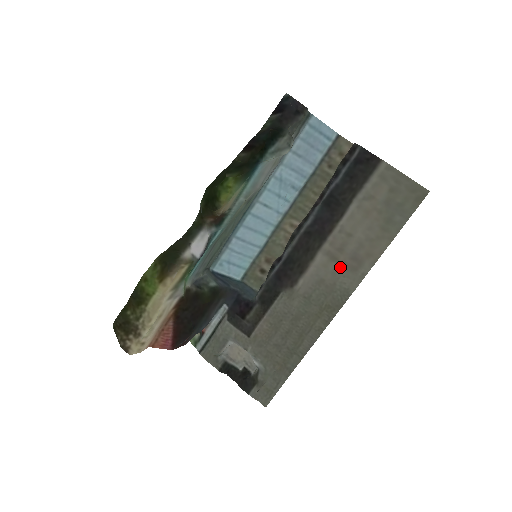
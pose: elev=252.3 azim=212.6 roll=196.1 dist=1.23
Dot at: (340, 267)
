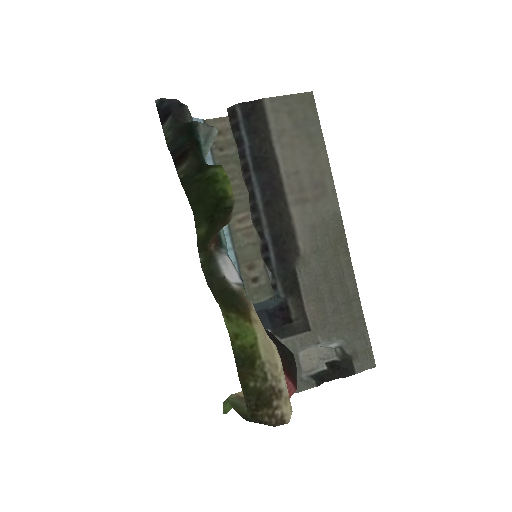
Dot at: (314, 202)
